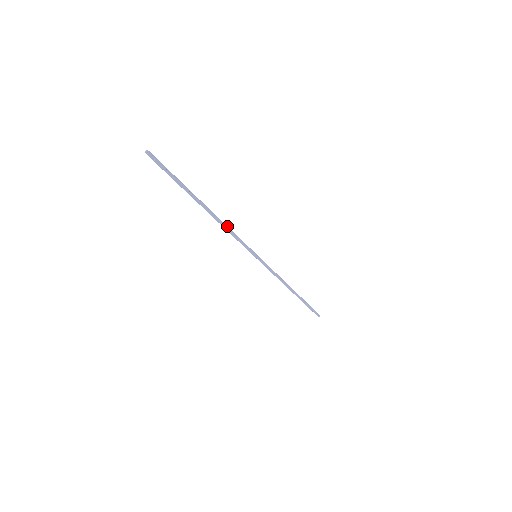
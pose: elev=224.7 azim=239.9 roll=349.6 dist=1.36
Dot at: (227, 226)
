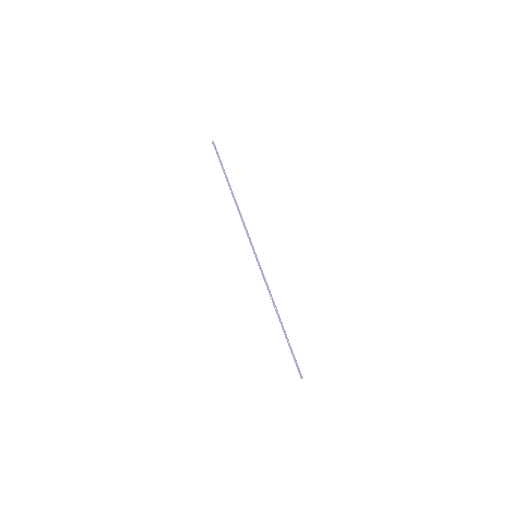
Dot at: occluded
